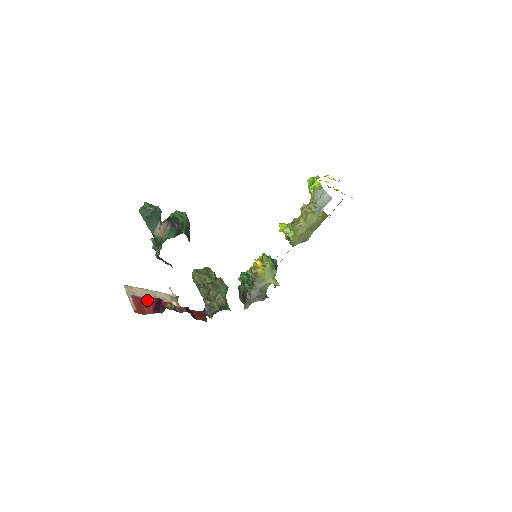
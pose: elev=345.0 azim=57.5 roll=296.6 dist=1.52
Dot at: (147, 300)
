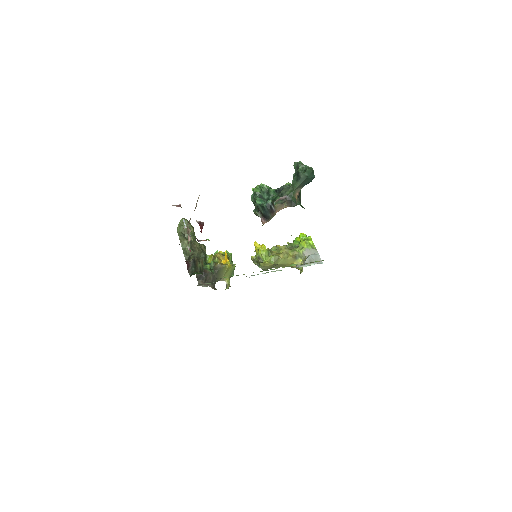
Dot at: occluded
